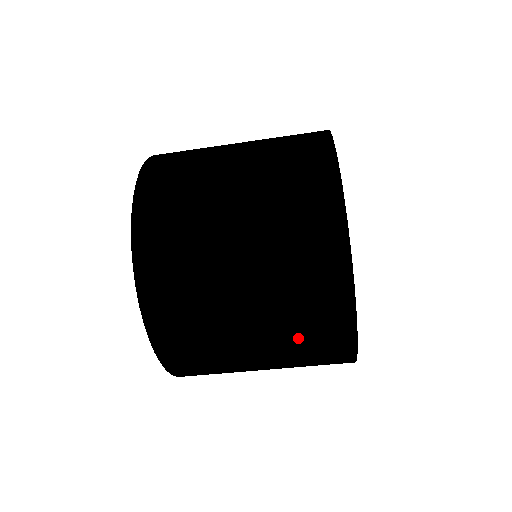
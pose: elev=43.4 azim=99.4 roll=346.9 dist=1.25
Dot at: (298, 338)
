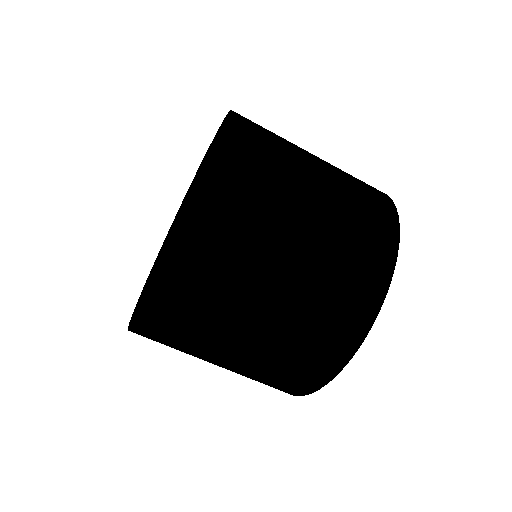
Dot at: (282, 361)
